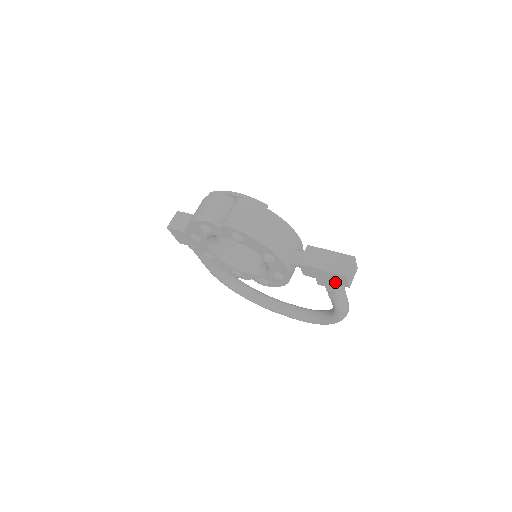
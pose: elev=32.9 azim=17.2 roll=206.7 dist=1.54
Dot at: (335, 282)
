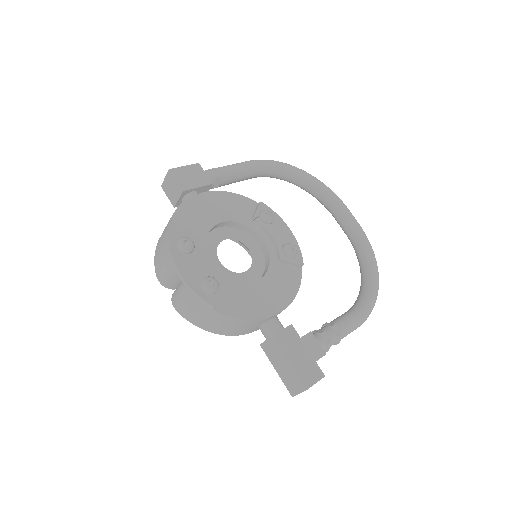
Dot at: occluded
